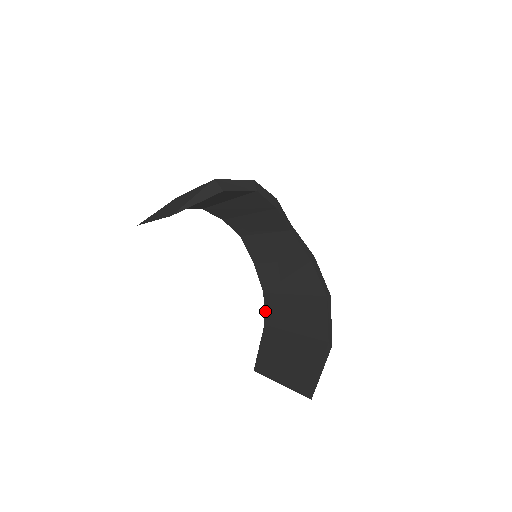
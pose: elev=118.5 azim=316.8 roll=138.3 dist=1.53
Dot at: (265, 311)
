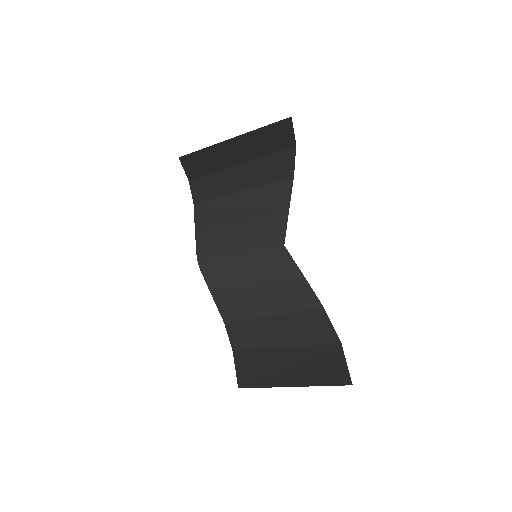
Dot at: (231, 338)
